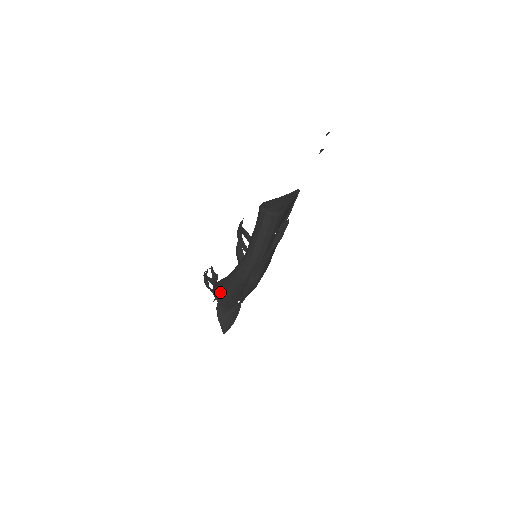
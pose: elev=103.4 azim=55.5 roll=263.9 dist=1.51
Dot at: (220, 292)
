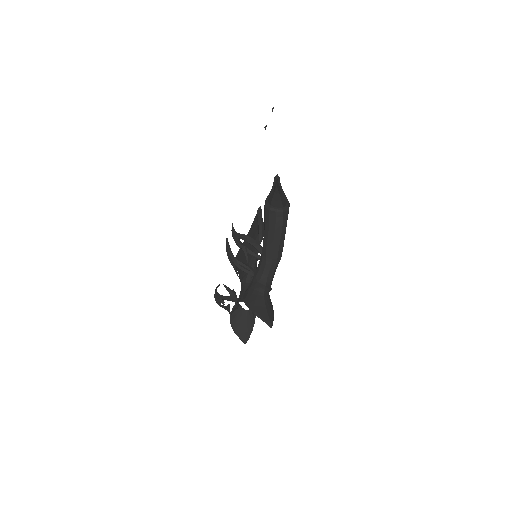
Dot at: (256, 307)
